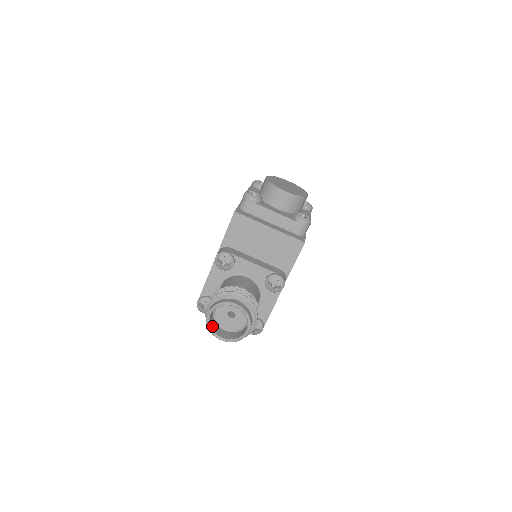
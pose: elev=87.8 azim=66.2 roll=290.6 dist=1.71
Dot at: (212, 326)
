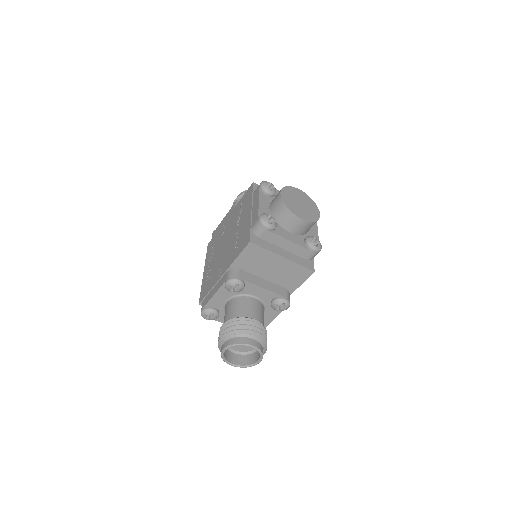
Dot at: (225, 355)
